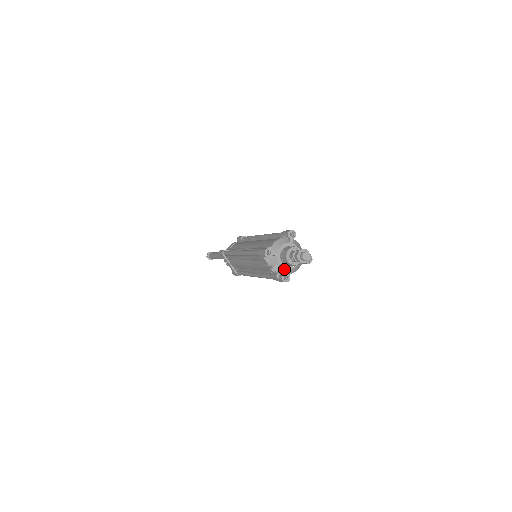
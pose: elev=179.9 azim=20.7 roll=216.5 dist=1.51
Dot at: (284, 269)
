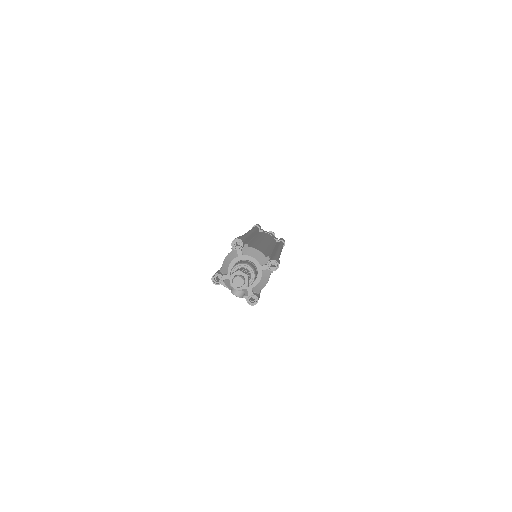
Dot at: (246, 290)
